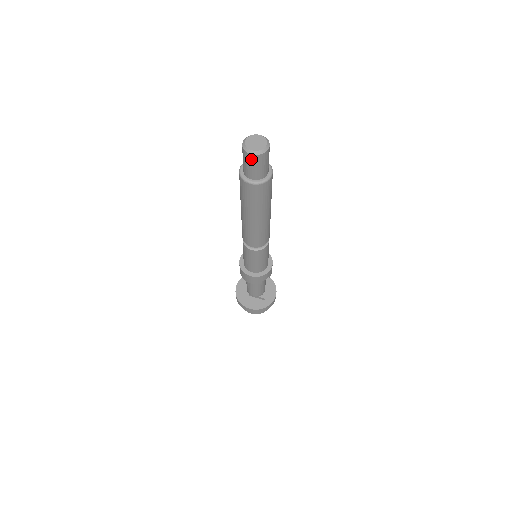
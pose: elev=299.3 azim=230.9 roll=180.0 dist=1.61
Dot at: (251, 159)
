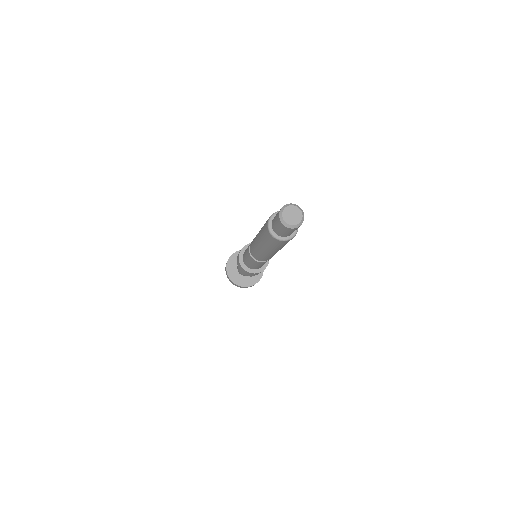
Dot at: (287, 229)
